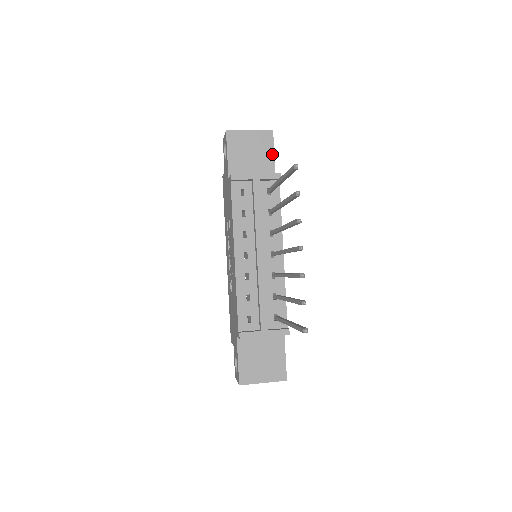
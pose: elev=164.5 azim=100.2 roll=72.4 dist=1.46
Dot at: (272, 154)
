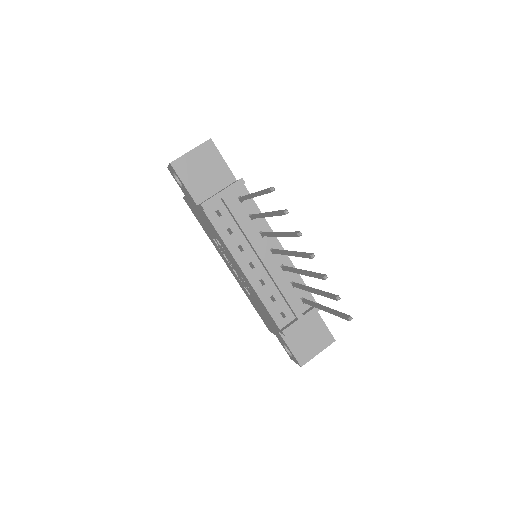
Dot at: (222, 161)
